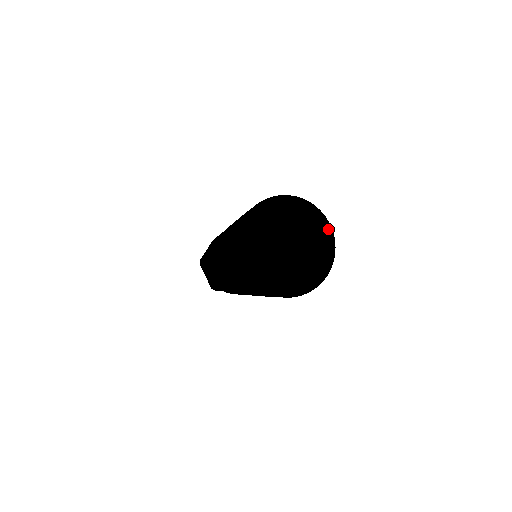
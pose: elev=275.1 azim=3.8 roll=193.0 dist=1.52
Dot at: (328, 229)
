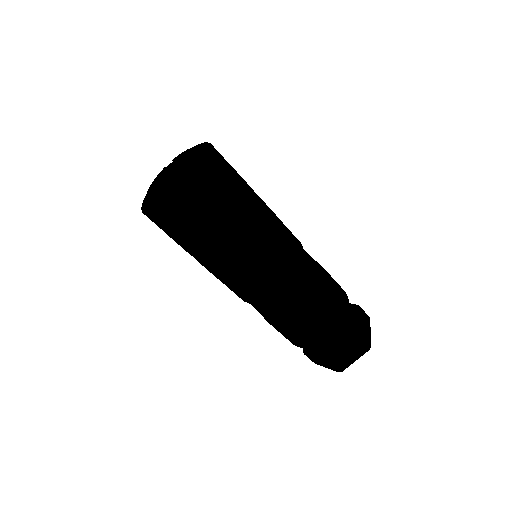
Dot at: (202, 145)
